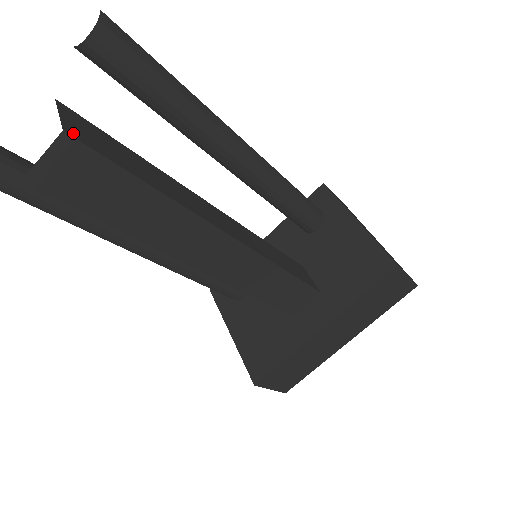
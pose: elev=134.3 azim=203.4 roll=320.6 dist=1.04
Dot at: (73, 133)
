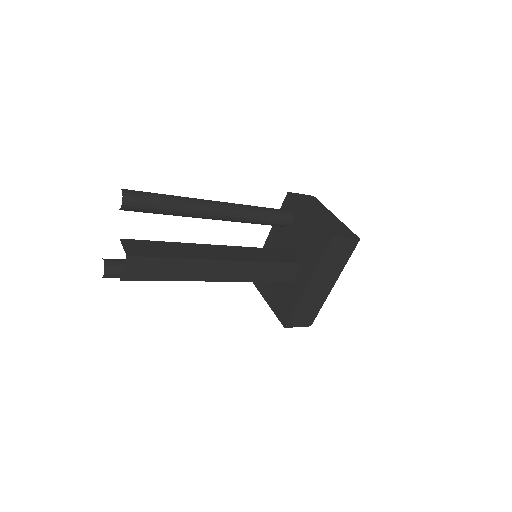
Dot at: (131, 254)
